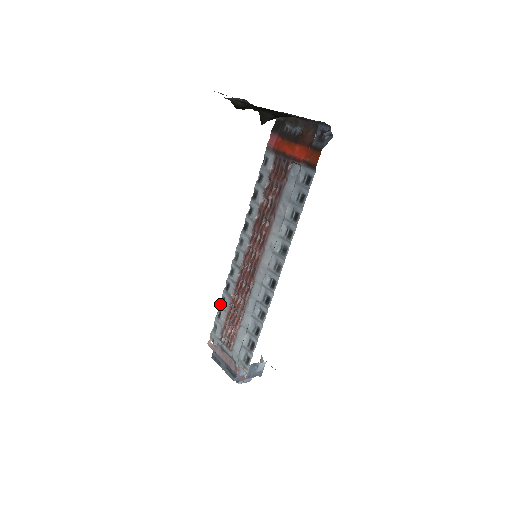
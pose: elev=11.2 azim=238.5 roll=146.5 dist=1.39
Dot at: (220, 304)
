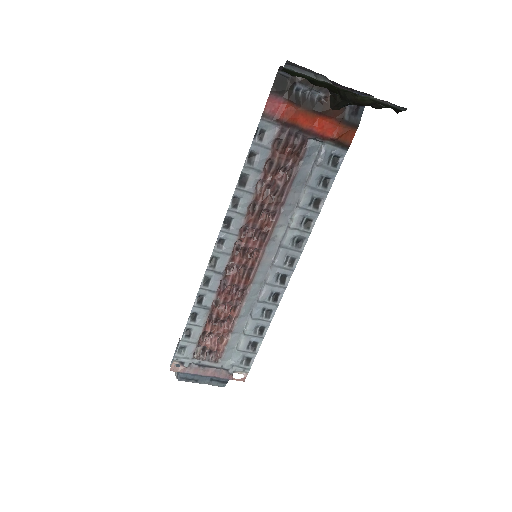
Dot at: (189, 322)
